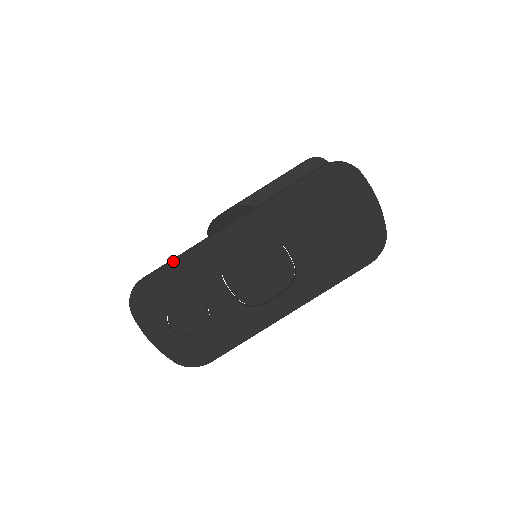
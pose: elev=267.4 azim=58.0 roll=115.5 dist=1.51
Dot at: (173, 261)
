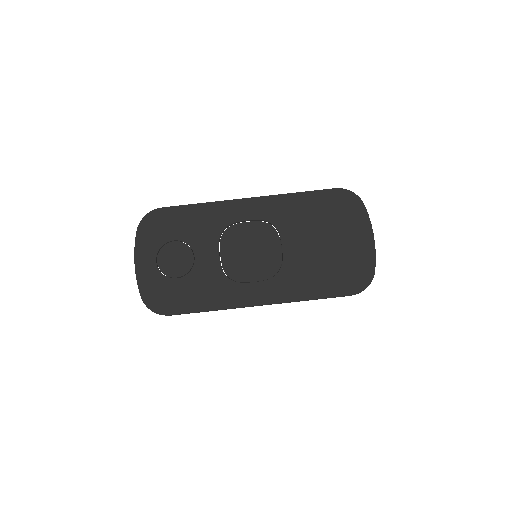
Dot at: (191, 205)
